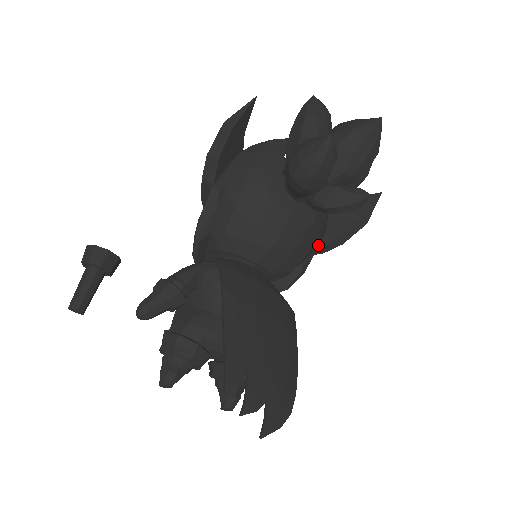
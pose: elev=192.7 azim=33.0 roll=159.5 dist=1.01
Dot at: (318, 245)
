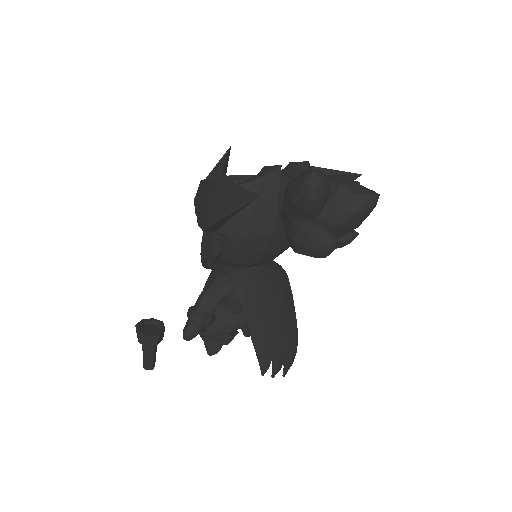
Dot at: occluded
